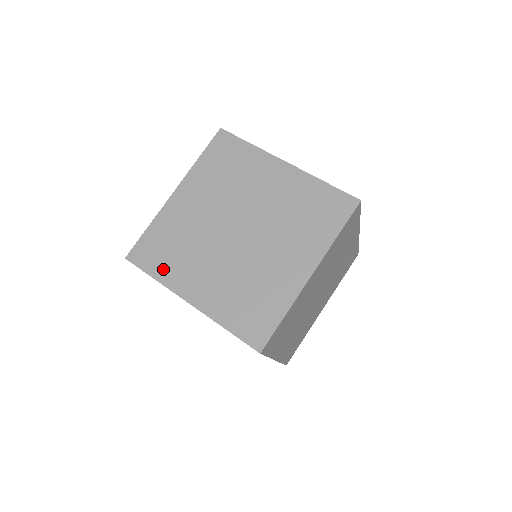
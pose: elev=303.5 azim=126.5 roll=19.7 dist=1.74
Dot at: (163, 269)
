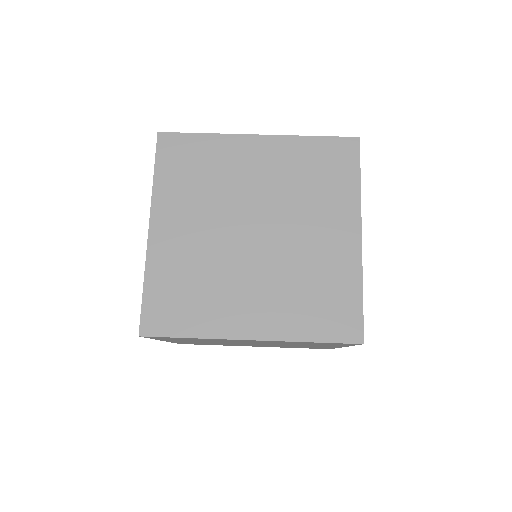
Dot at: (196, 321)
